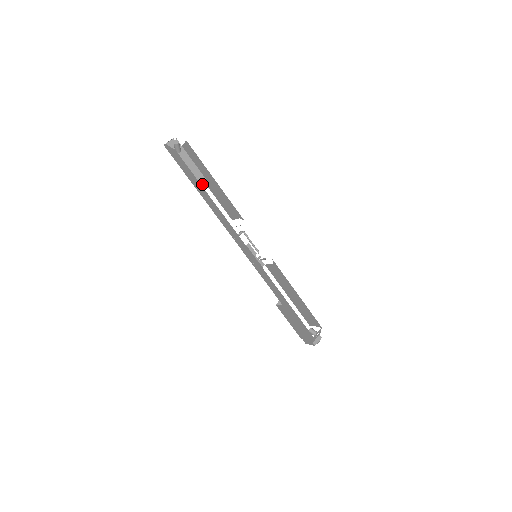
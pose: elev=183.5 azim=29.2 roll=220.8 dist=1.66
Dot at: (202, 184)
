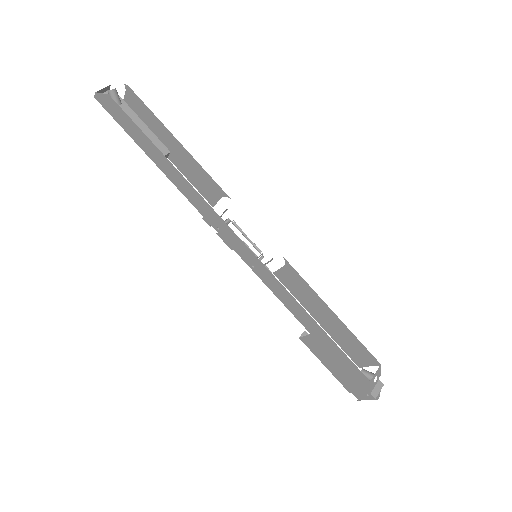
Dot at: occluded
